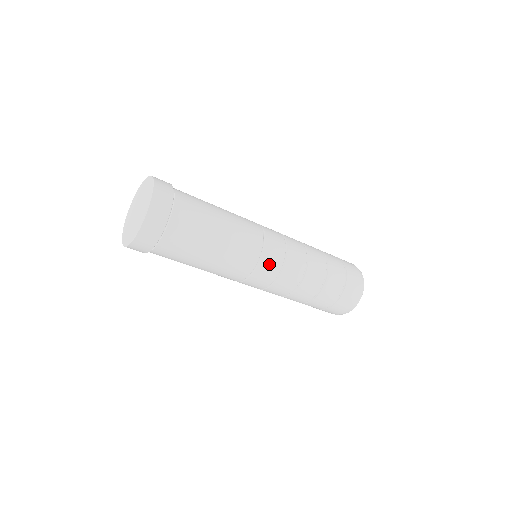
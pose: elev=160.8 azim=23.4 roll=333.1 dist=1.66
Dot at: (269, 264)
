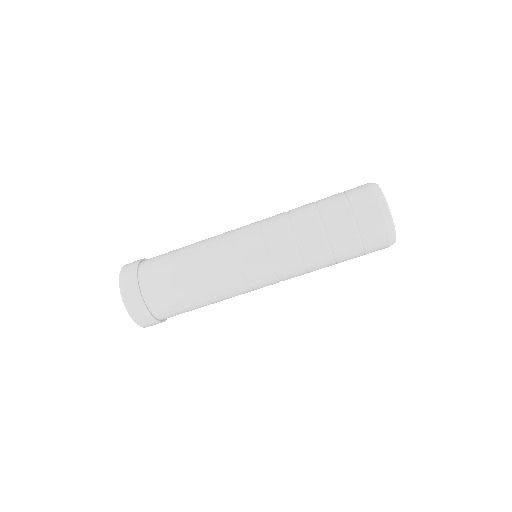
Dot at: (255, 269)
